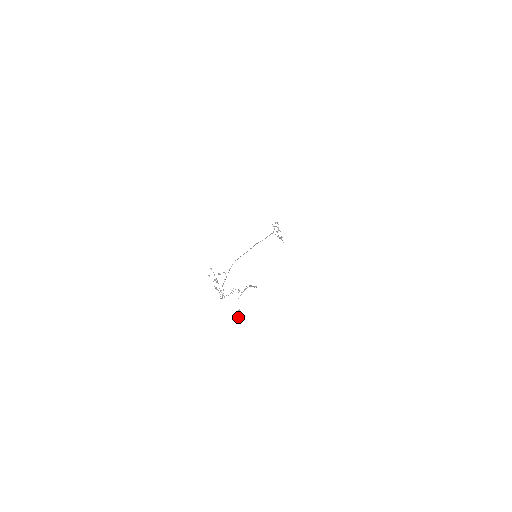
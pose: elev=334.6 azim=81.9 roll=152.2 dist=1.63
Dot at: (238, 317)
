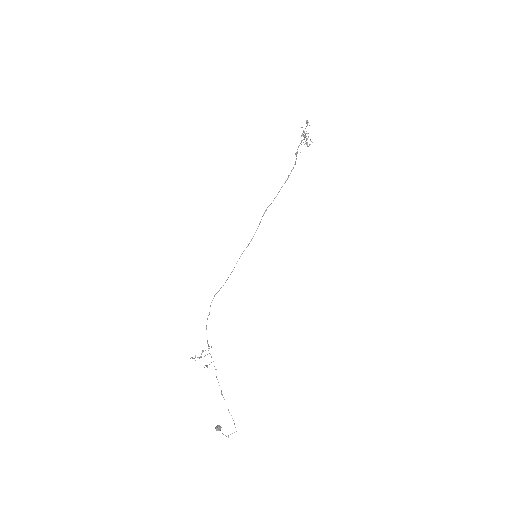
Dot at: (218, 430)
